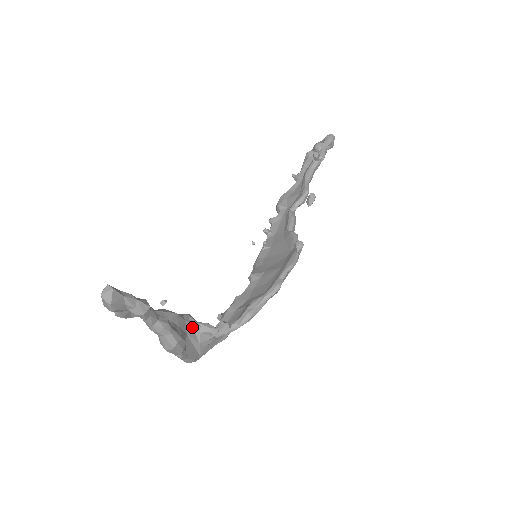
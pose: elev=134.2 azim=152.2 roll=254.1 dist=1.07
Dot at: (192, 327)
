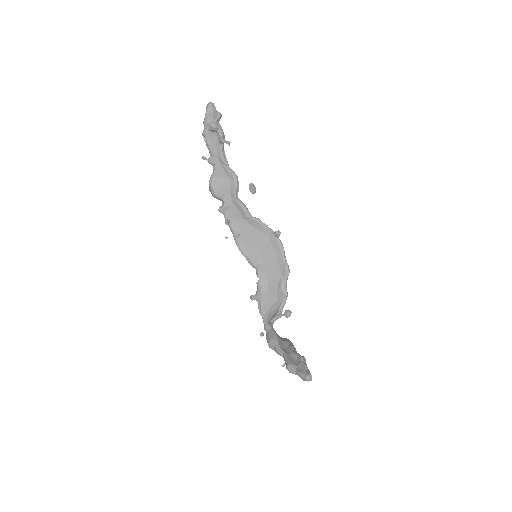
Dot at: occluded
